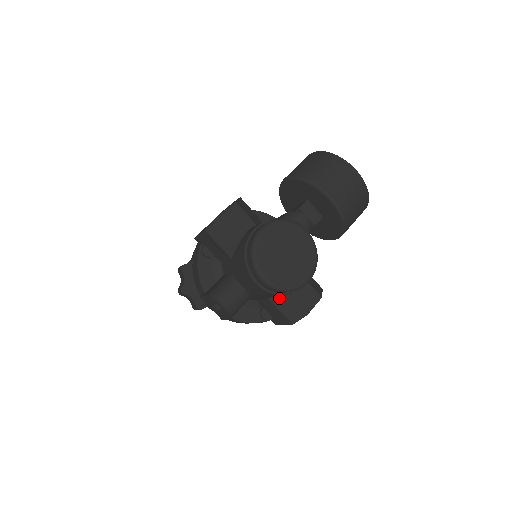
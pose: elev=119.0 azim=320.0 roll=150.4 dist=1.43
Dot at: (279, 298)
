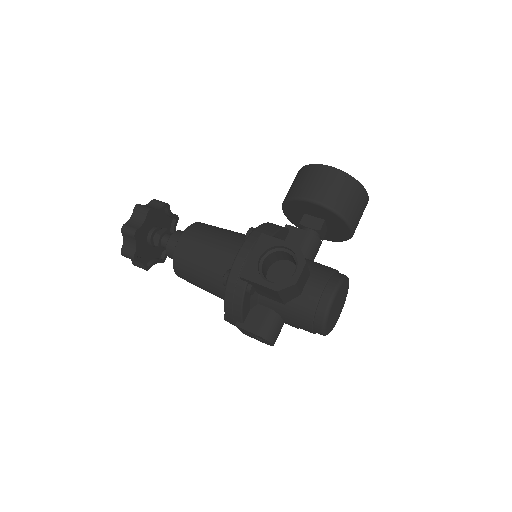
Dot at: occluded
